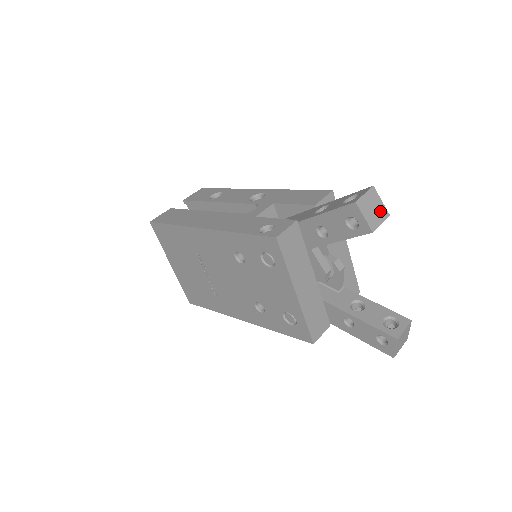
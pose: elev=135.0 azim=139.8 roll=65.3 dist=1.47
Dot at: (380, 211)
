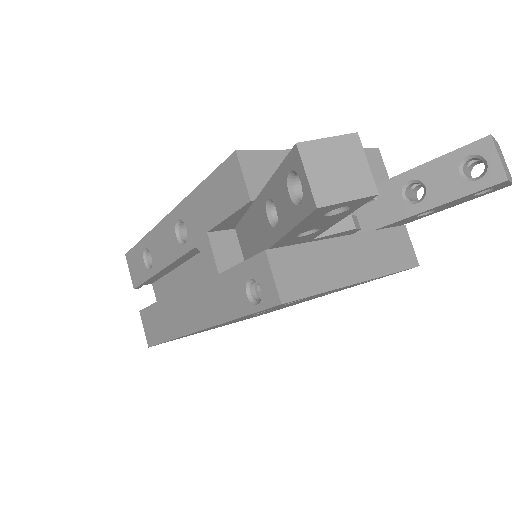
Dot at: (345, 153)
